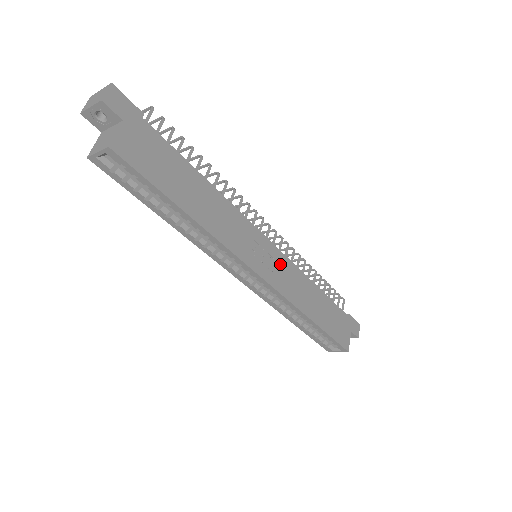
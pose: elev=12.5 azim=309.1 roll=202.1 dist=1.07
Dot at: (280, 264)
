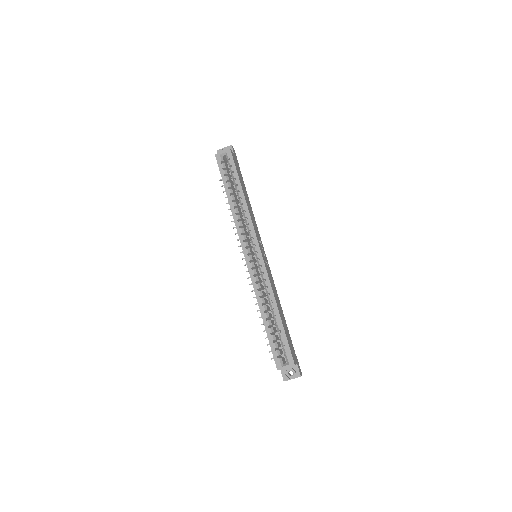
Dot at: (268, 267)
